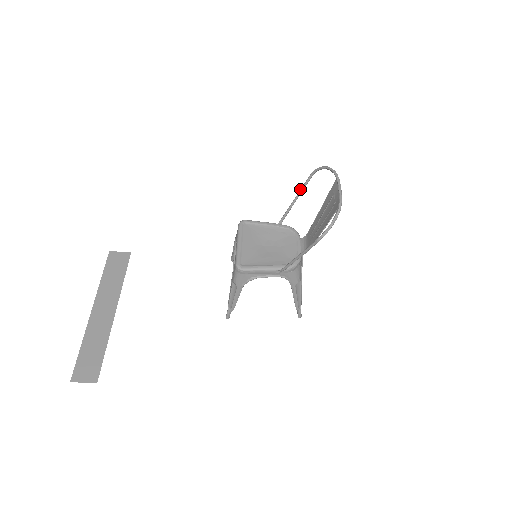
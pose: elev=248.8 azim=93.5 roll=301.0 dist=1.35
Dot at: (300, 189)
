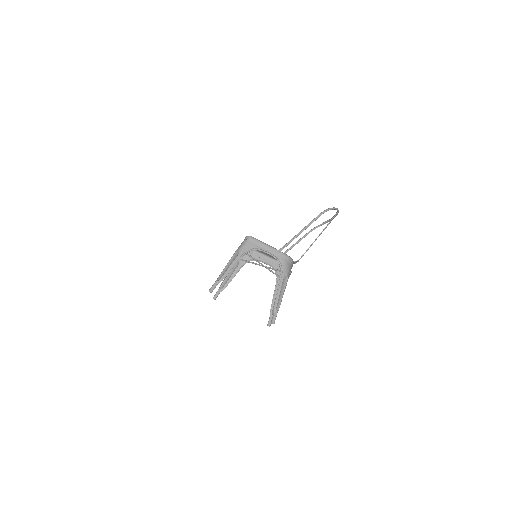
Dot at: (299, 239)
